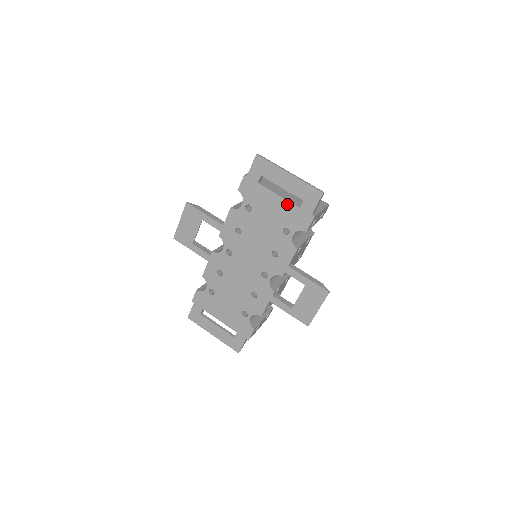
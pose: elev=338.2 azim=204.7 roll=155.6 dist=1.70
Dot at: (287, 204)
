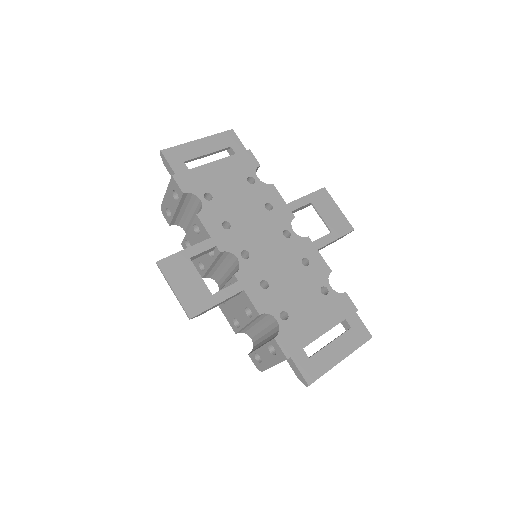
Dot at: (225, 161)
